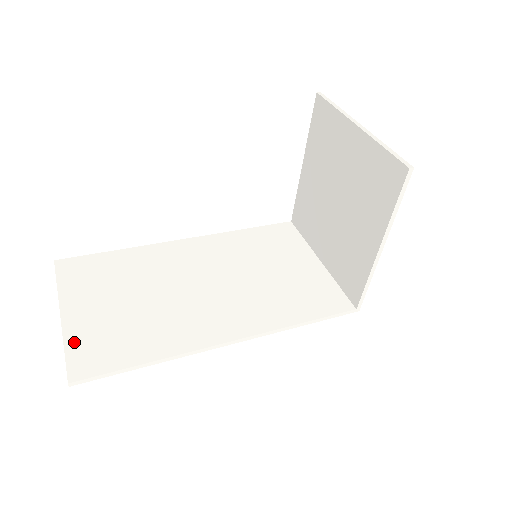
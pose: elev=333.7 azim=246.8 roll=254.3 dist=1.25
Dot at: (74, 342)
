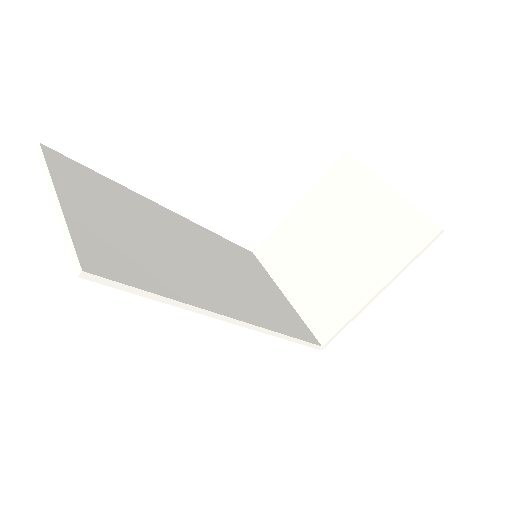
Dot at: (81, 233)
